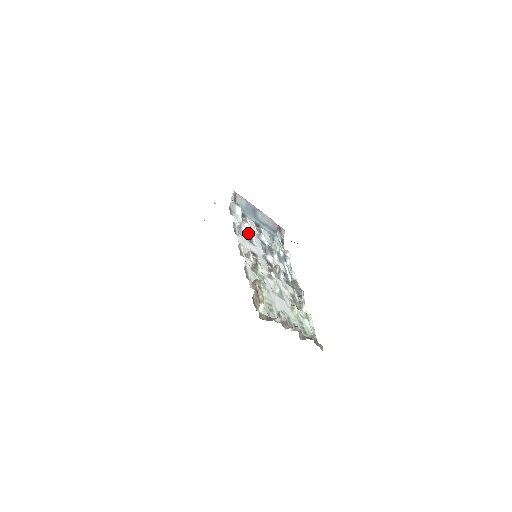
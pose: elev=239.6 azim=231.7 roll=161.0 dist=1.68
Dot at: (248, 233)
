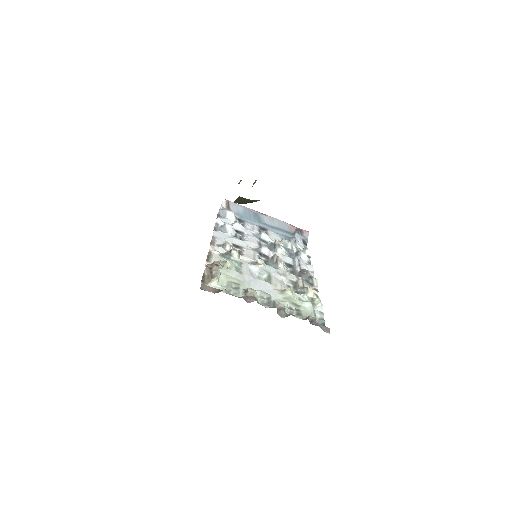
Dot at: (239, 232)
